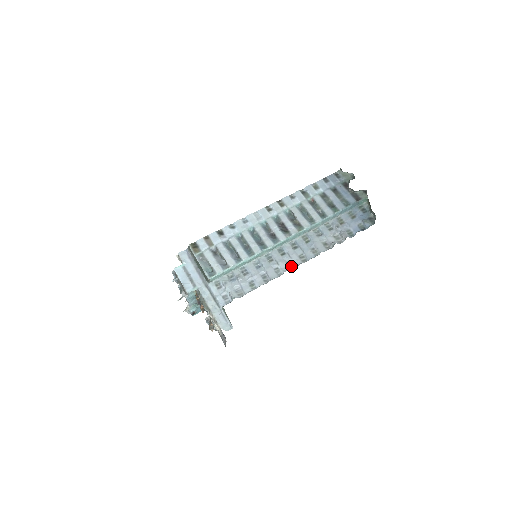
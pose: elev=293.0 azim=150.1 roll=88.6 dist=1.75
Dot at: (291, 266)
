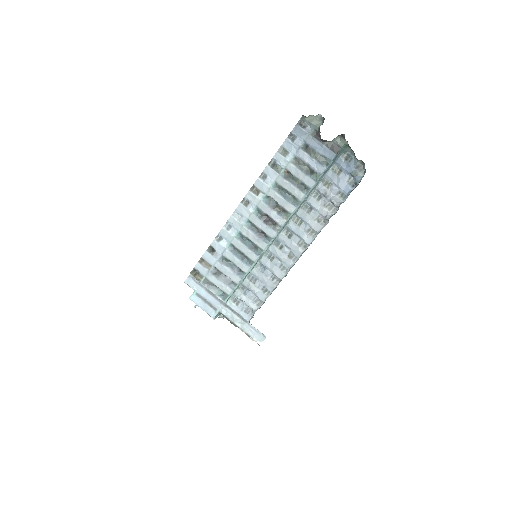
Dot at: (294, 258)
